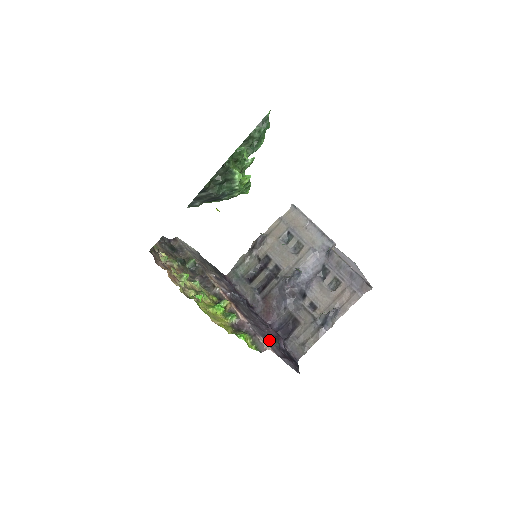
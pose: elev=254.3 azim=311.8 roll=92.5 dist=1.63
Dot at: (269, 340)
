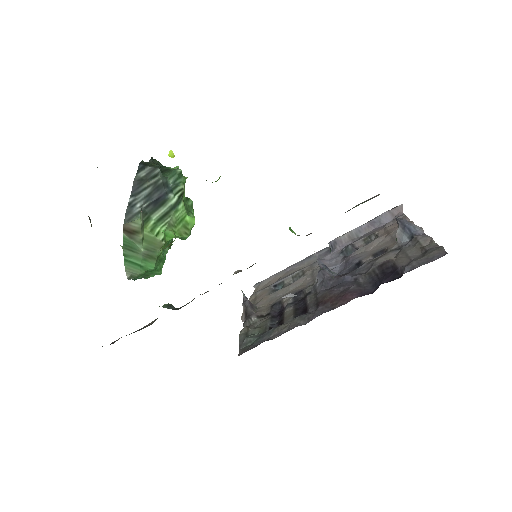
Dot at: occluded
